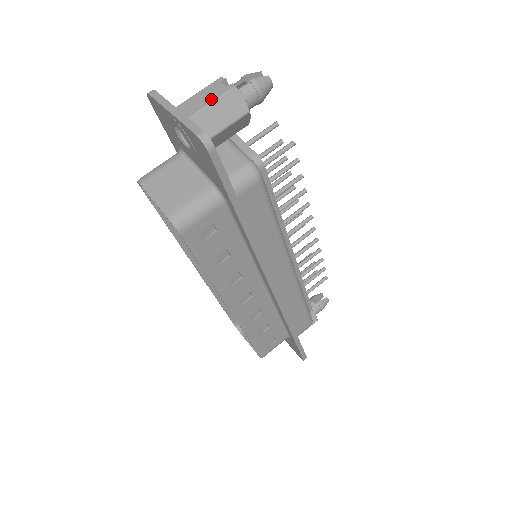
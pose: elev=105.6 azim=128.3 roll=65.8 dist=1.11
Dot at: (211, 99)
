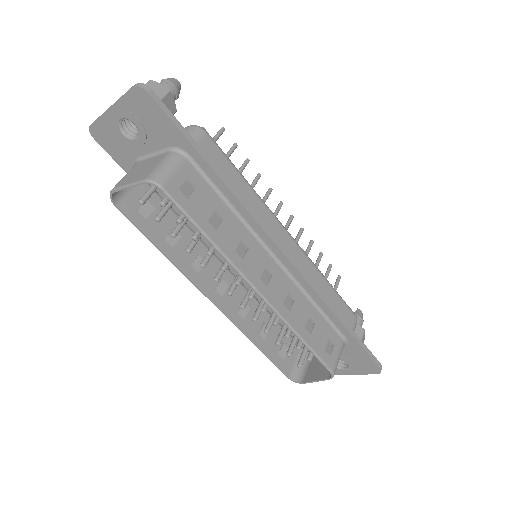
Dot at: occluded
